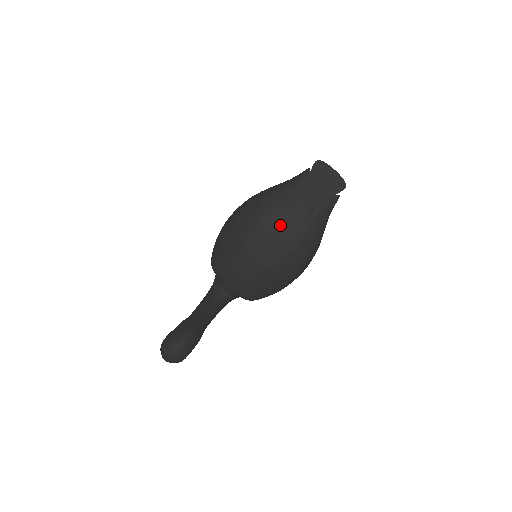
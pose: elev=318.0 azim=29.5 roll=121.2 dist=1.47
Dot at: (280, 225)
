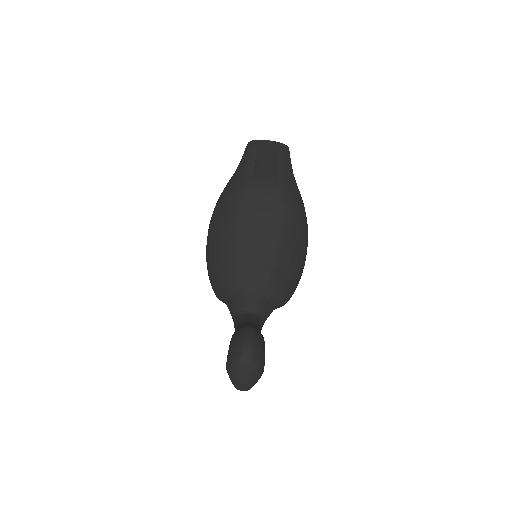
Dot at: (259, 192)
